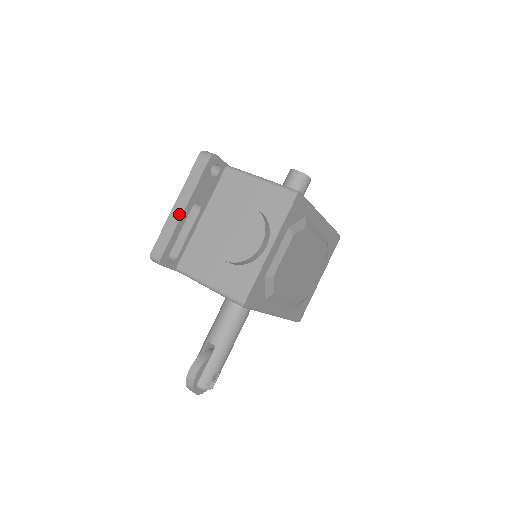
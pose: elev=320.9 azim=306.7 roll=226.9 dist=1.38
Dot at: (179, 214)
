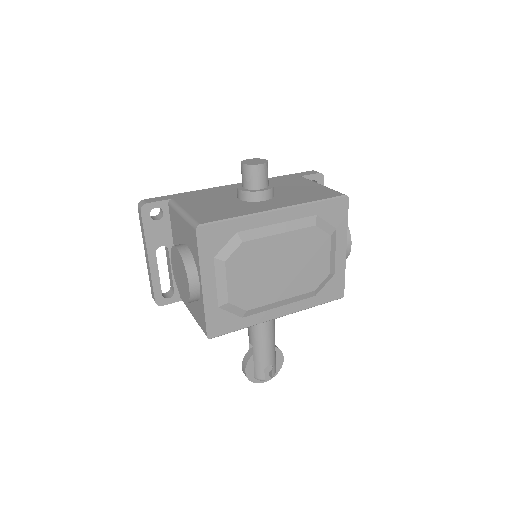
Dot at: (148, 264)
